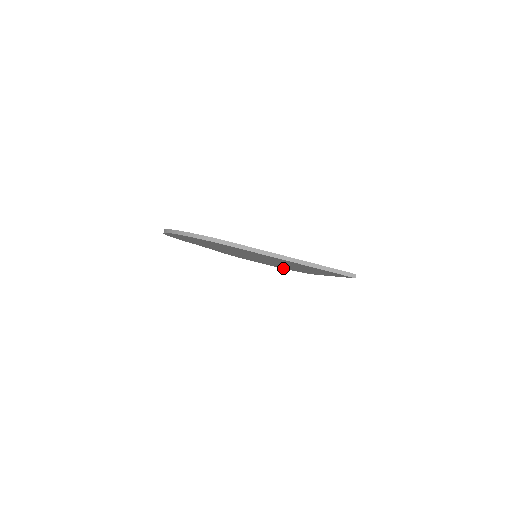
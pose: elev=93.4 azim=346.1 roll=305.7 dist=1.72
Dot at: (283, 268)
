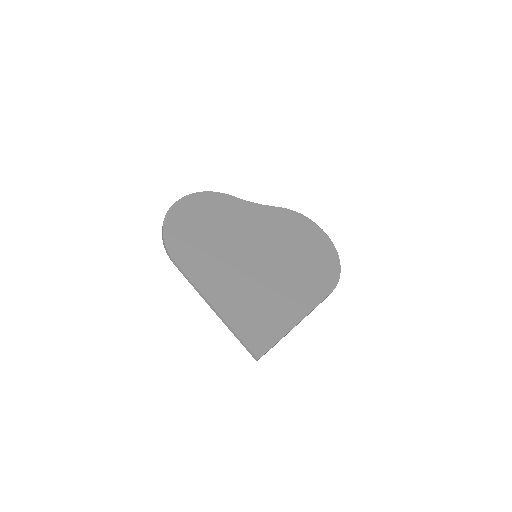
Dot at: (334, 257)
